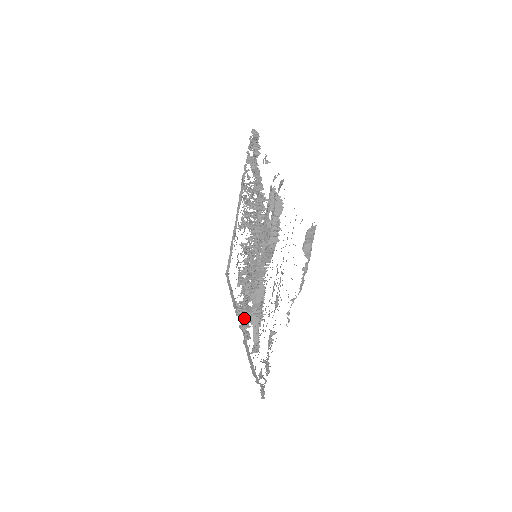
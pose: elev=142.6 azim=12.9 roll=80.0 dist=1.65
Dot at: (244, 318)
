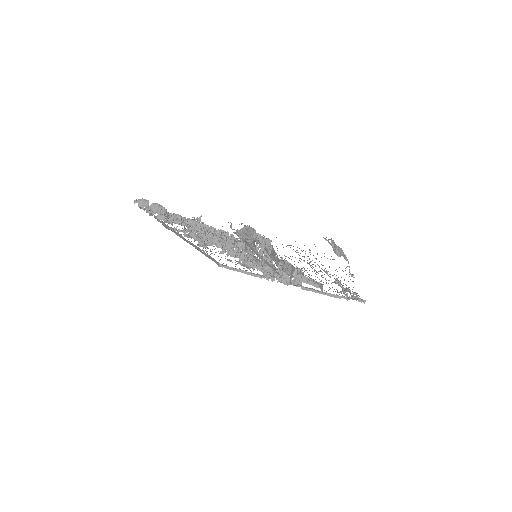
Dot at: occluded
